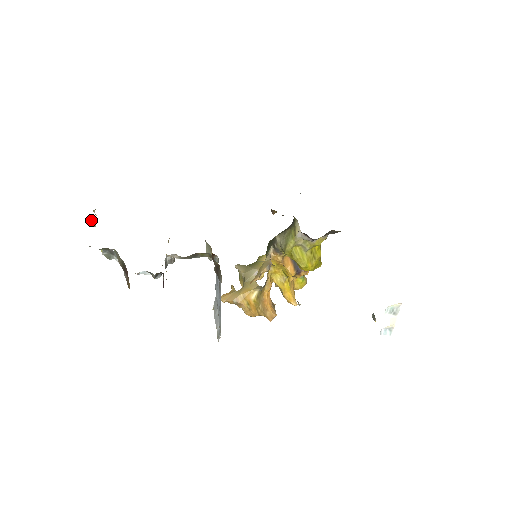
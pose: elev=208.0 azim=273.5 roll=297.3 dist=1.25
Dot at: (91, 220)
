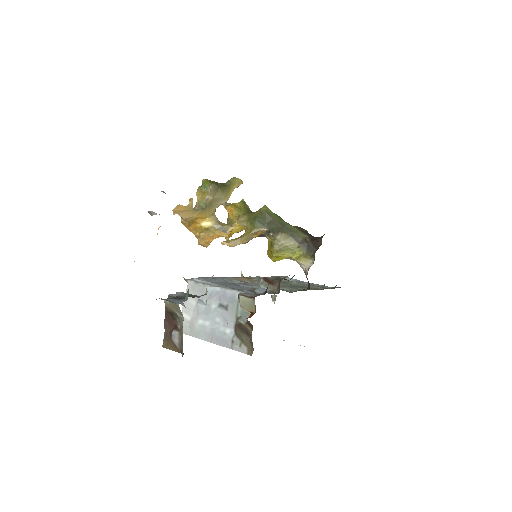
Dot at: occluded
